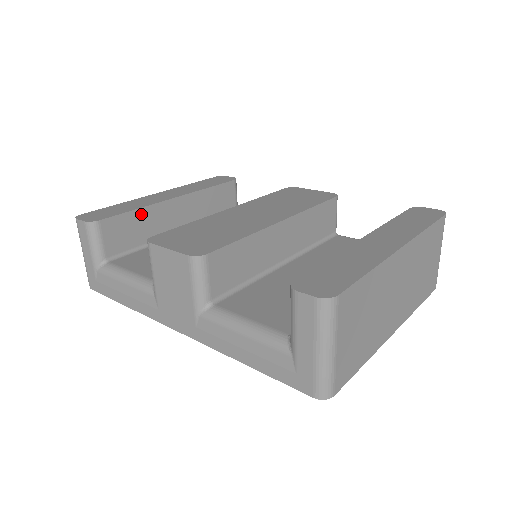
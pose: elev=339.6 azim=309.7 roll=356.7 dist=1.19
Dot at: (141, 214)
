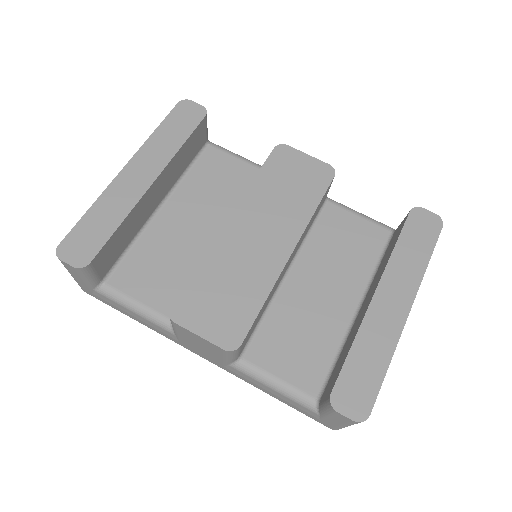
Dot at: (124, 224)
